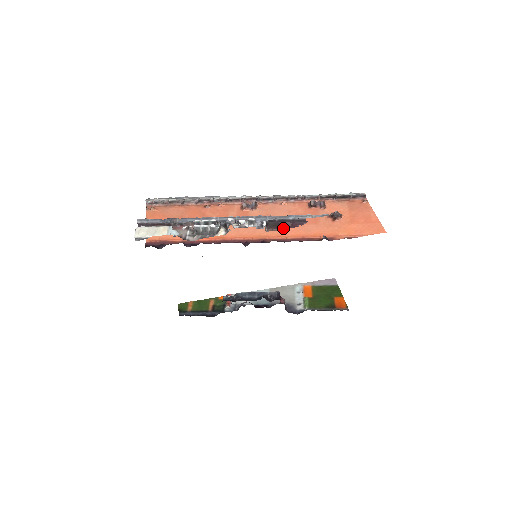
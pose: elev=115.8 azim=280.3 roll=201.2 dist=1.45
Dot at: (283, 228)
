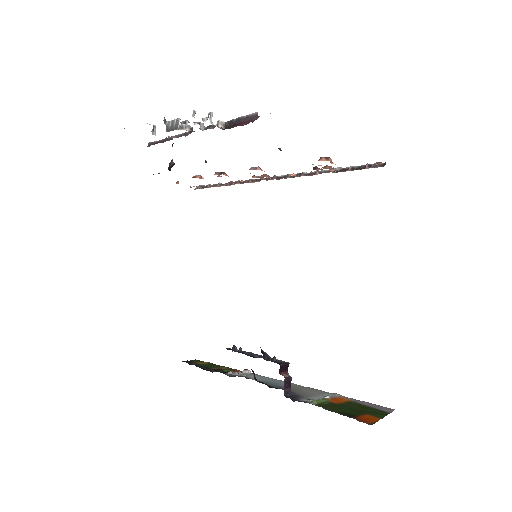
Dot at: (235, 126)
